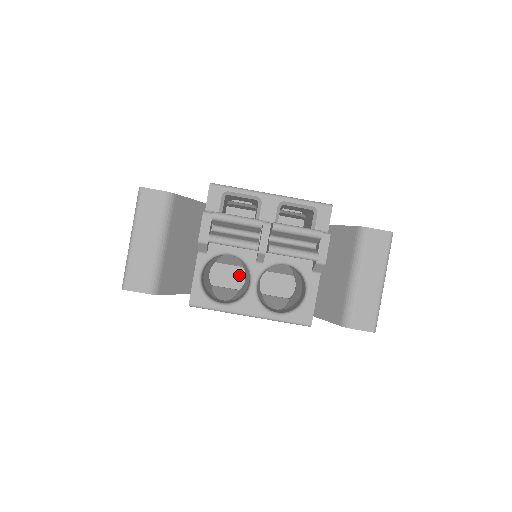
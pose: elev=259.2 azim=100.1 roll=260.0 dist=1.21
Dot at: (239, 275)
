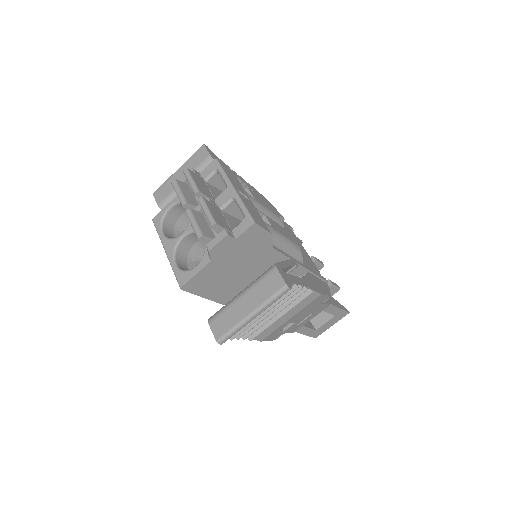
Dot at: occluded
